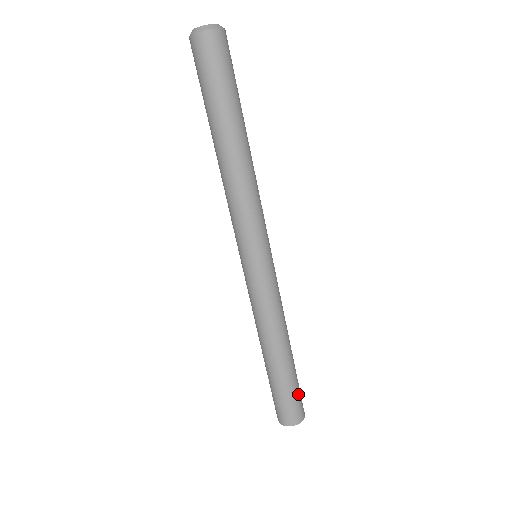
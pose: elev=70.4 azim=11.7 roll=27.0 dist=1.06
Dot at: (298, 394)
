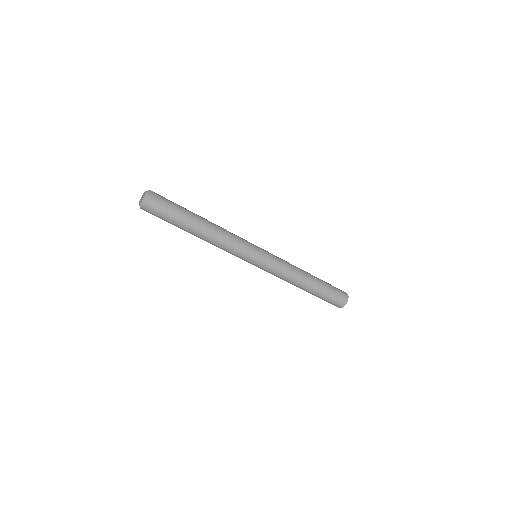
Dot at: (334, 288)
